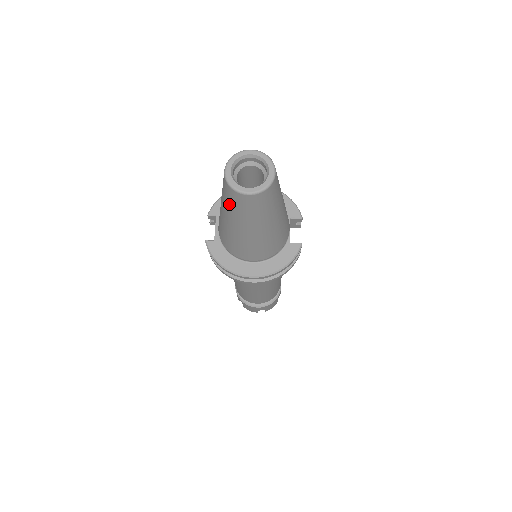
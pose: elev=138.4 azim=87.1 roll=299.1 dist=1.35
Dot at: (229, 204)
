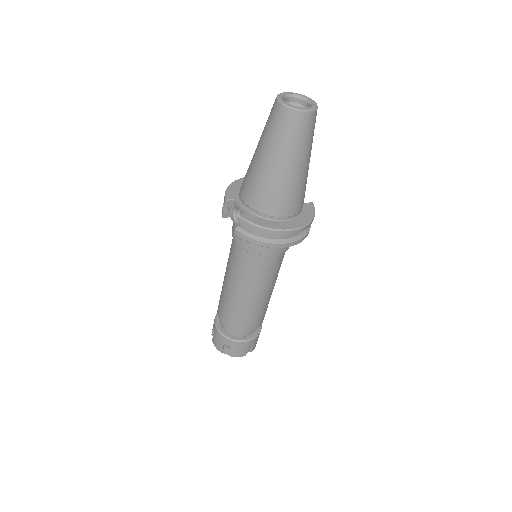
Dot at: (285, 135)
